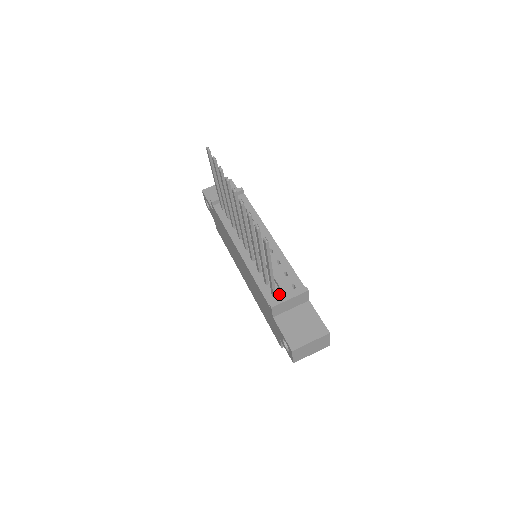
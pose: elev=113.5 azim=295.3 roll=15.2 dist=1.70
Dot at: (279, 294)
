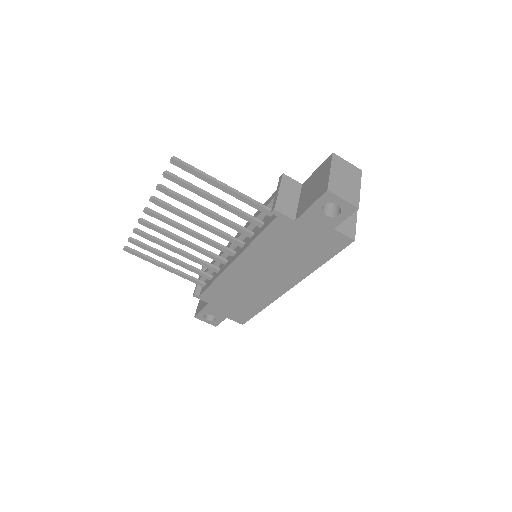
Dot at: occluded
